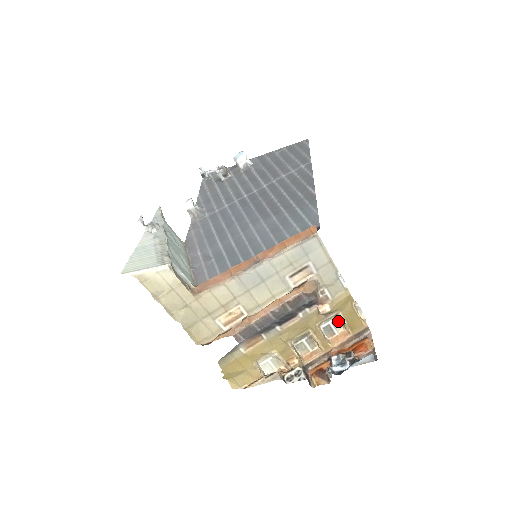
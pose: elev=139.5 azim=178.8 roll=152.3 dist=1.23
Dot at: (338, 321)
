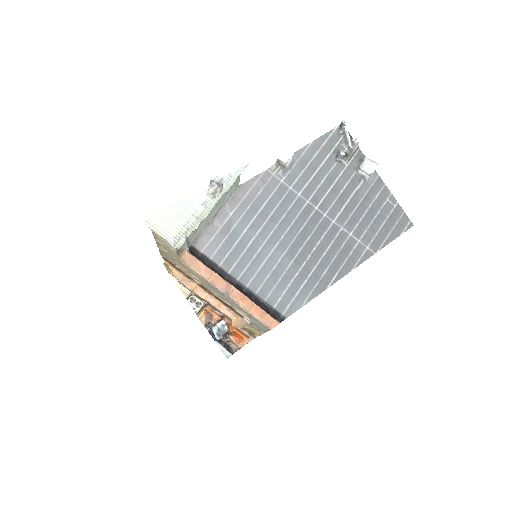
Dot at: occluded
